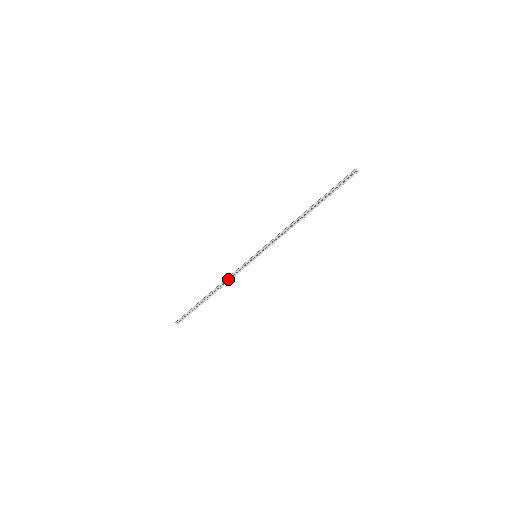
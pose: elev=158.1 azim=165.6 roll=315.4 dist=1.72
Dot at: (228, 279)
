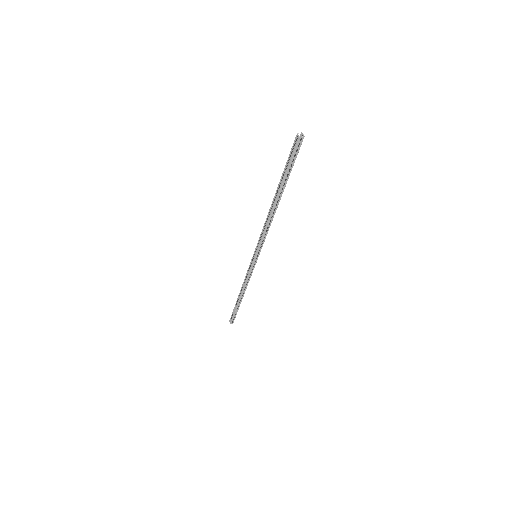
Dot at: (247, 283)
